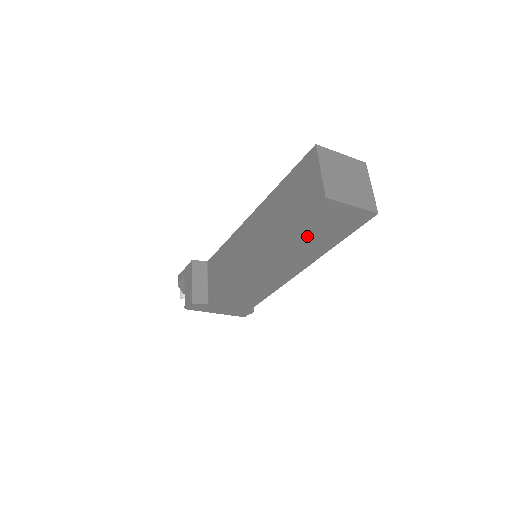
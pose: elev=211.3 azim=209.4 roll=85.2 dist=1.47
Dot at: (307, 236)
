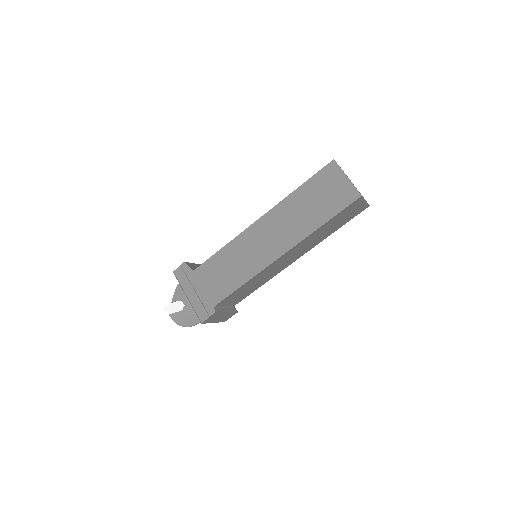
Dot at: (307, 201)
